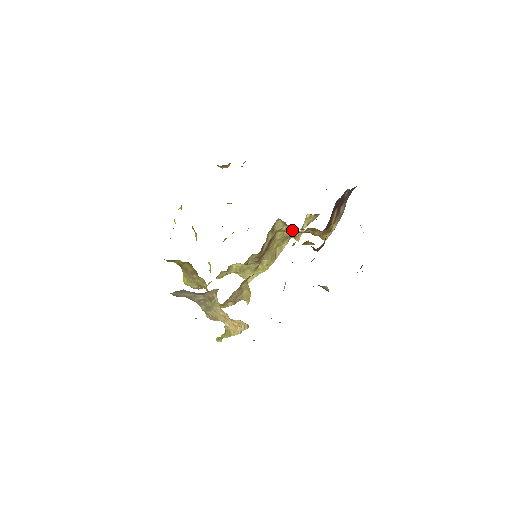
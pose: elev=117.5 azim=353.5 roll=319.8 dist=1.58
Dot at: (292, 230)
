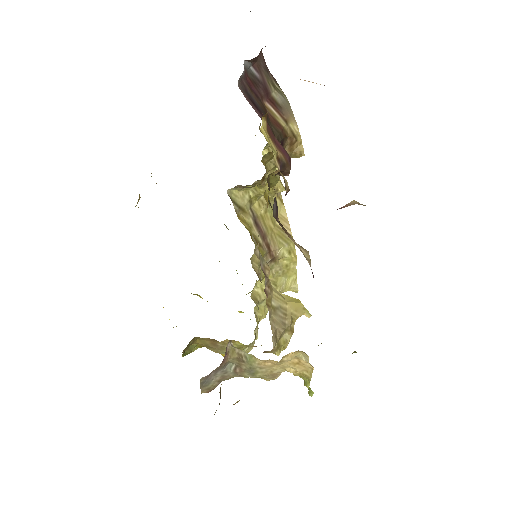
Dot at: (259, 186)
